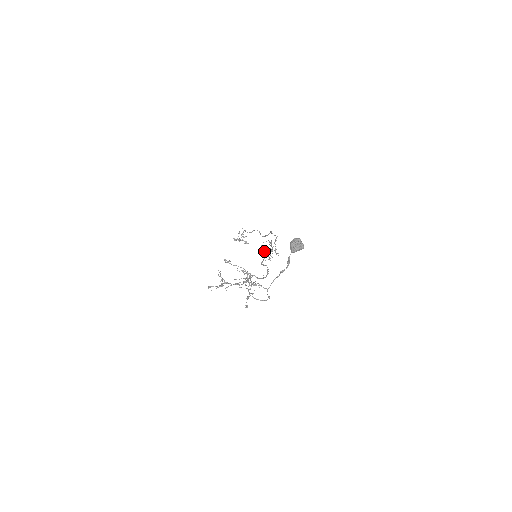
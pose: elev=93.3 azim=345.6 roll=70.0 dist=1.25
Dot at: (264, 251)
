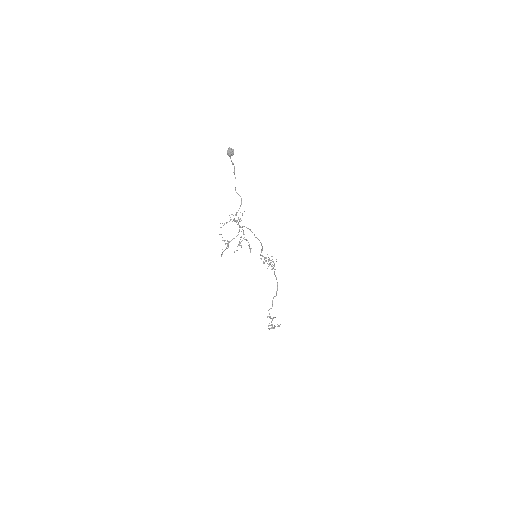
Dot at: occluded
